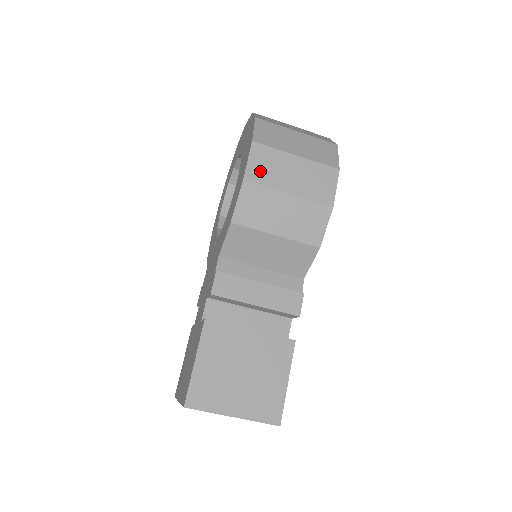
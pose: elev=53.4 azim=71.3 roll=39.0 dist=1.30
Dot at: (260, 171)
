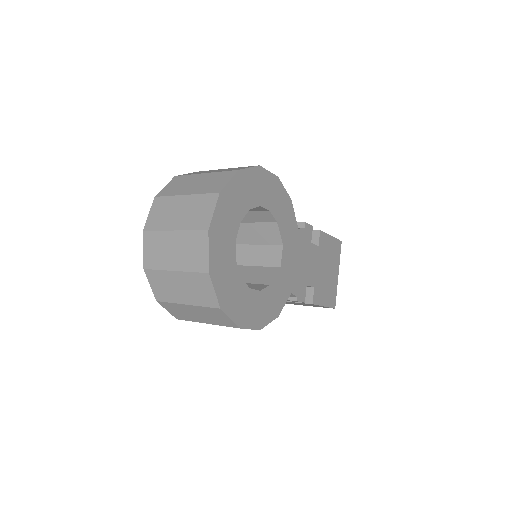
Dot at: occluded
